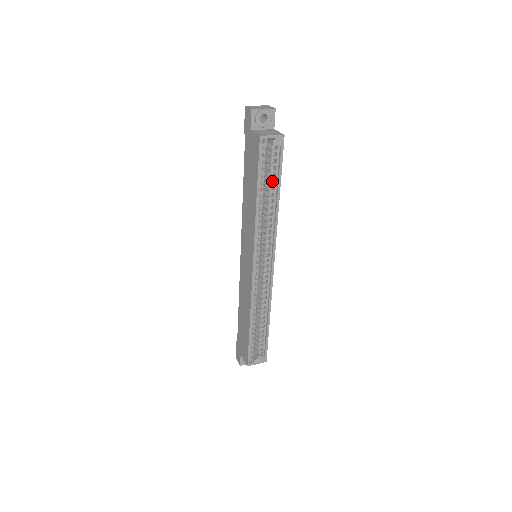
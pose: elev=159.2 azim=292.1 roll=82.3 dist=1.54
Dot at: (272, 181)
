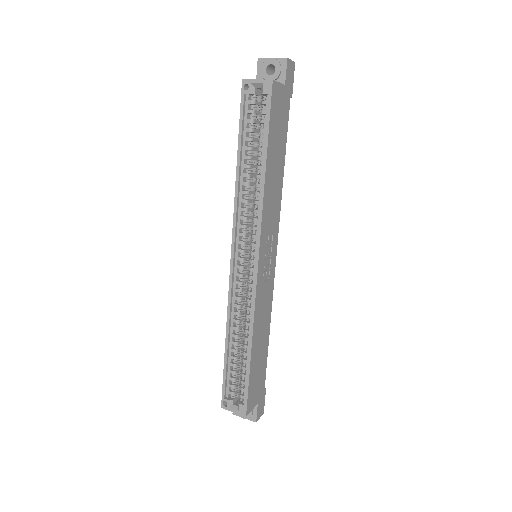
Dot at: (261, 144)
